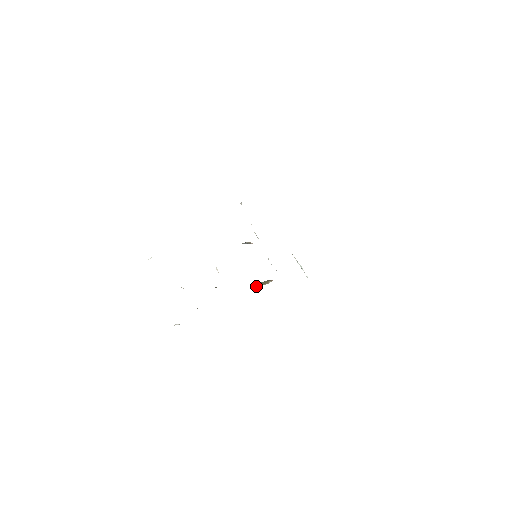
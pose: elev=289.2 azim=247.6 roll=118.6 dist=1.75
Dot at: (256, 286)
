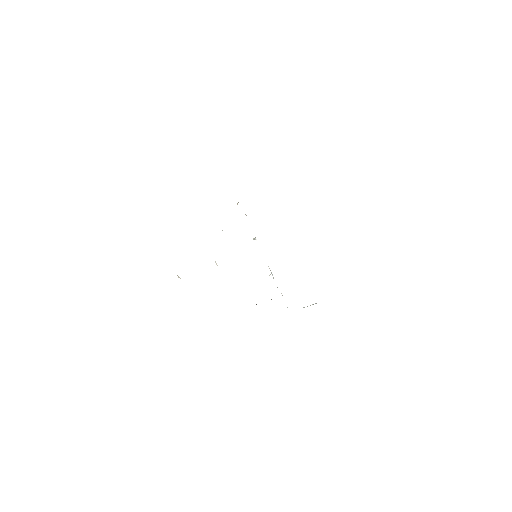
Dot at: occluded
